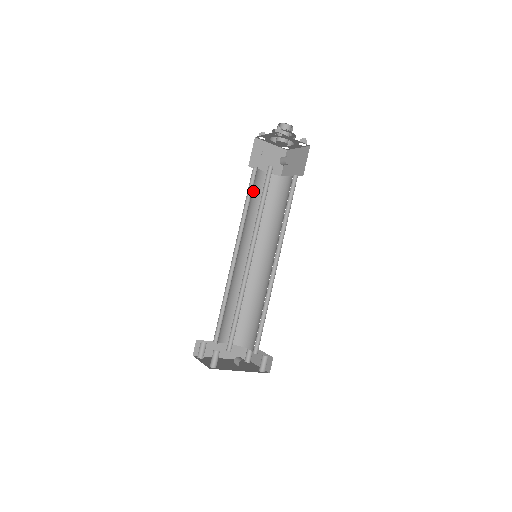
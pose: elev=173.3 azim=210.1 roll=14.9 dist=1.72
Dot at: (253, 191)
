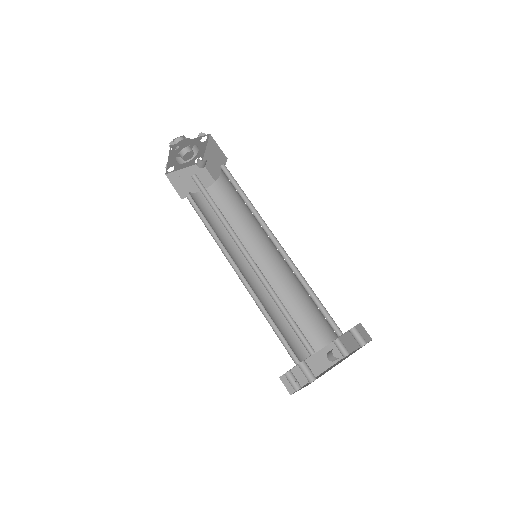
Dot at: (203, 213)
